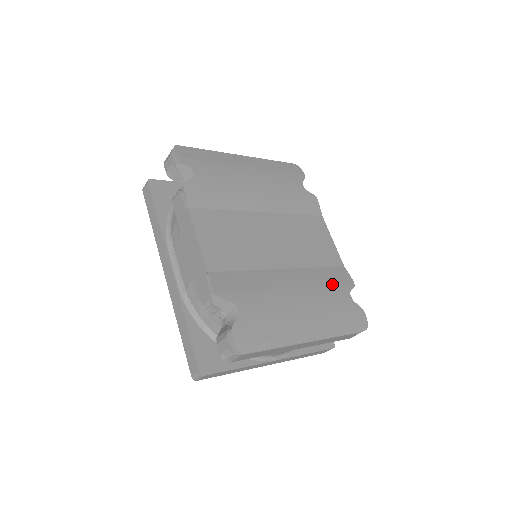
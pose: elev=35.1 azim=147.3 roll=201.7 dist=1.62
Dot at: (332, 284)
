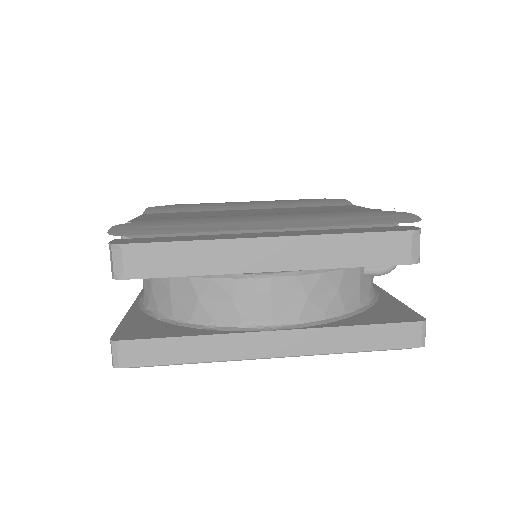
Dot at: occluded
